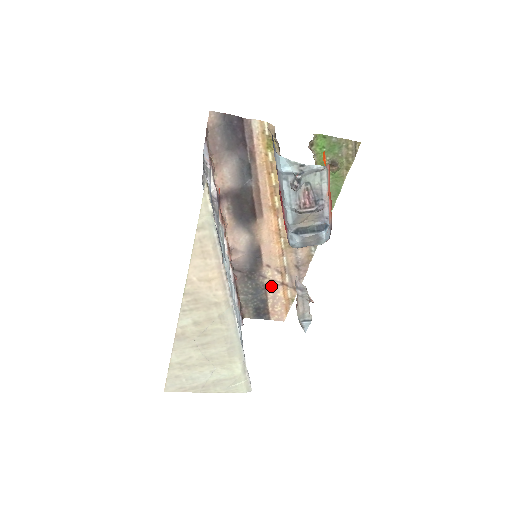
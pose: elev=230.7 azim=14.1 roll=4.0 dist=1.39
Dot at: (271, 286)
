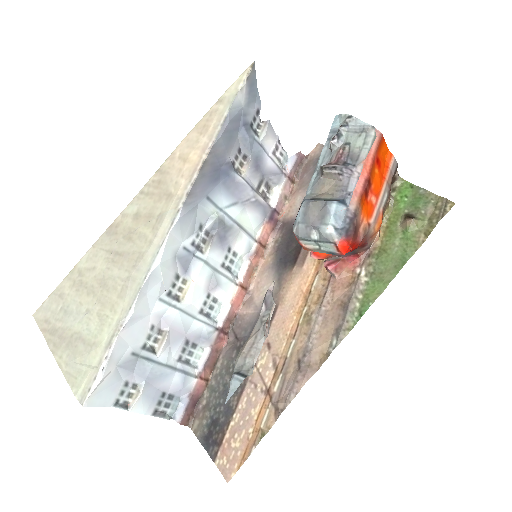
Dot at: (253, 387)
